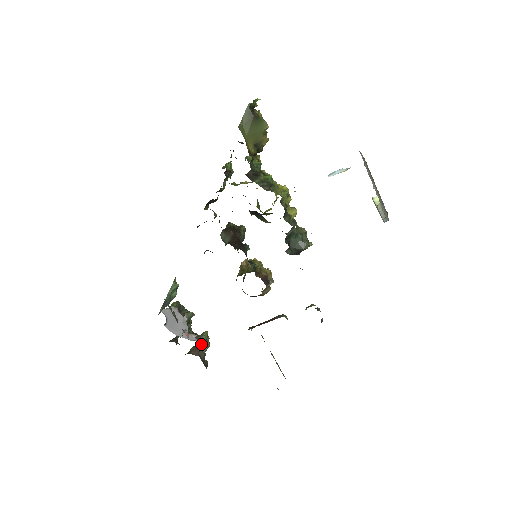
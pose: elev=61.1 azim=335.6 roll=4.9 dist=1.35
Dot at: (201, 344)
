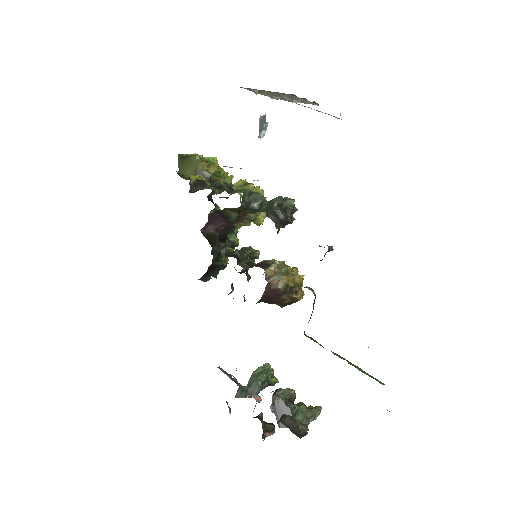
Dot at: occluded
